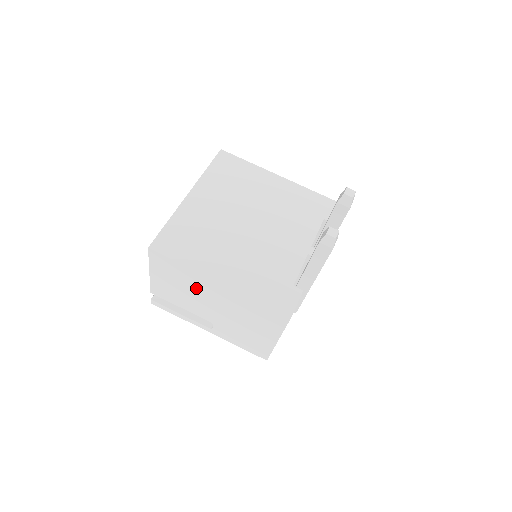
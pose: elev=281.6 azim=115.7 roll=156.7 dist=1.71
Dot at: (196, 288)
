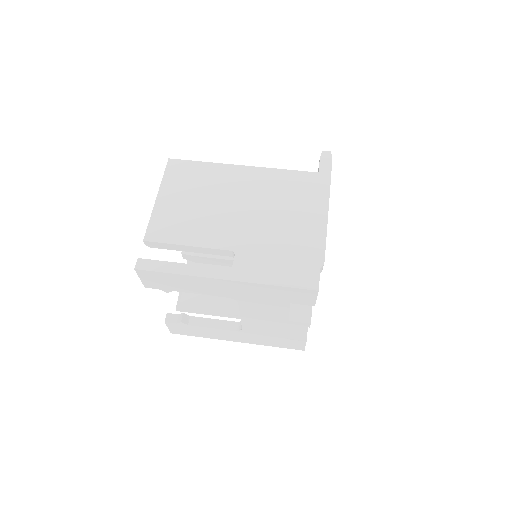
Dot at: (218, 191)
